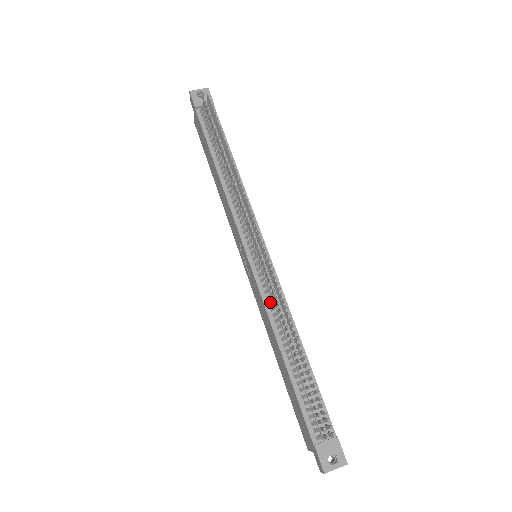
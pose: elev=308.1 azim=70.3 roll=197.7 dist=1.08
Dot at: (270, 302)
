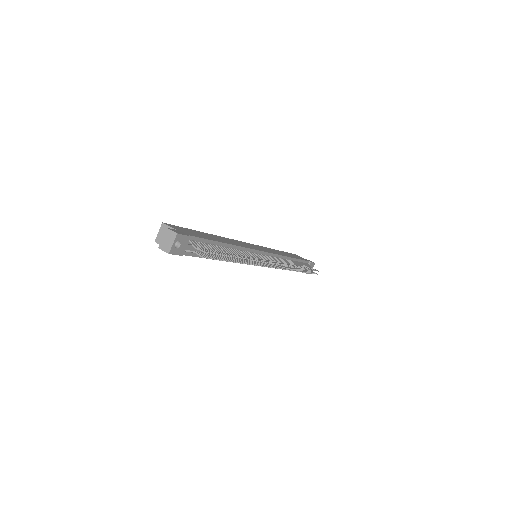
Dot at: occluded
